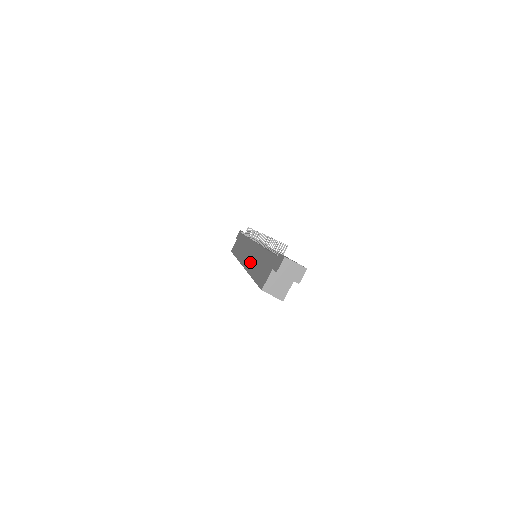
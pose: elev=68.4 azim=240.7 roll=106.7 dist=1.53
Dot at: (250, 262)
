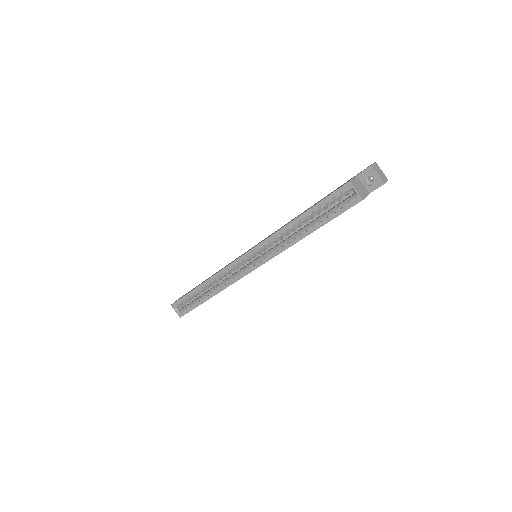
Dot at: (274, 232)
